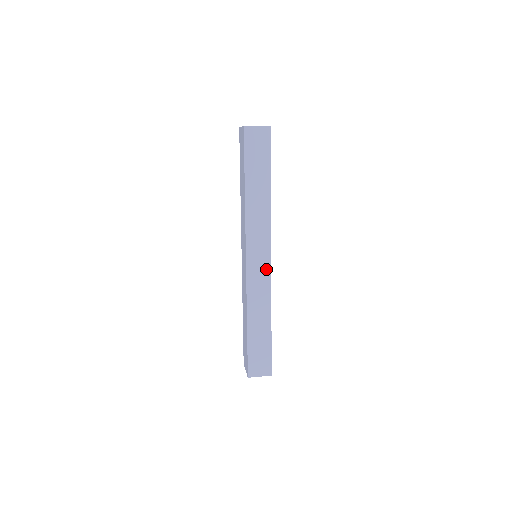
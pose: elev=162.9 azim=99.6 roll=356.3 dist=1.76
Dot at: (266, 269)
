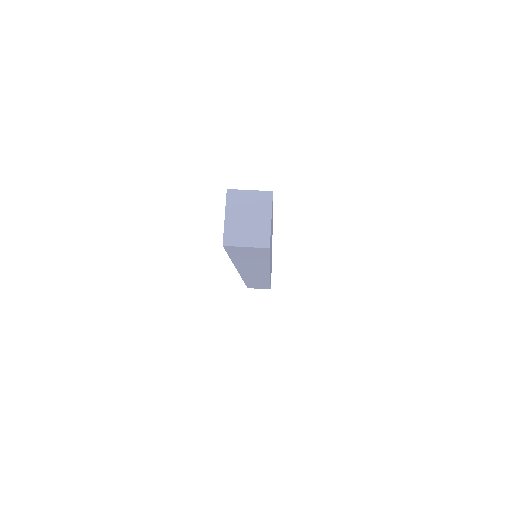
Dot at: (264, 277)
